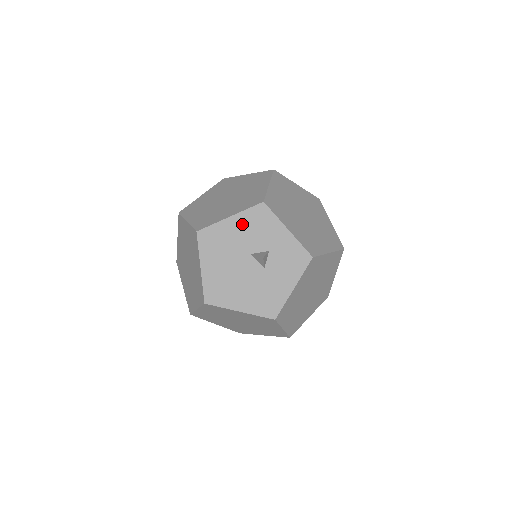
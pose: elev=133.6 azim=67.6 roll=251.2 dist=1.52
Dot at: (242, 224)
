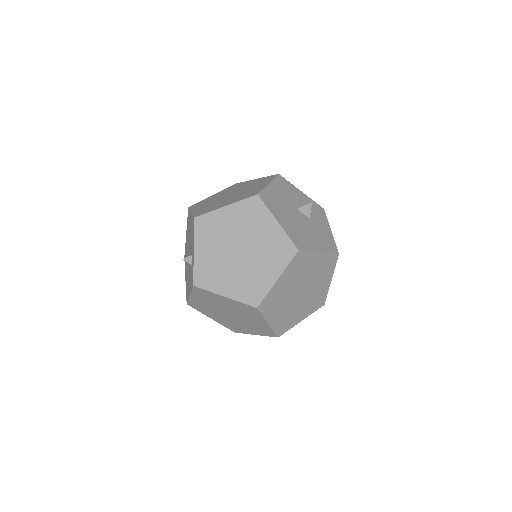
Dot at: (278, 188)
